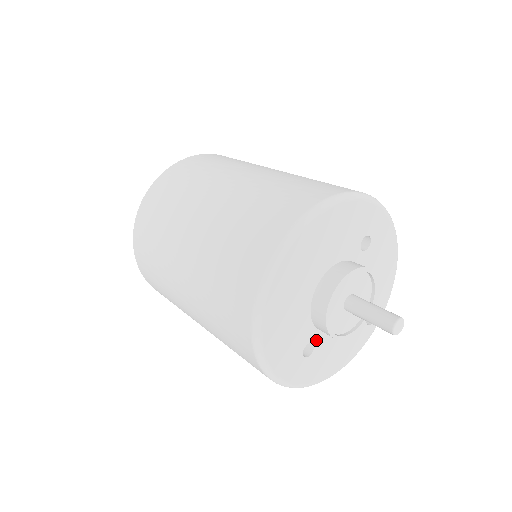
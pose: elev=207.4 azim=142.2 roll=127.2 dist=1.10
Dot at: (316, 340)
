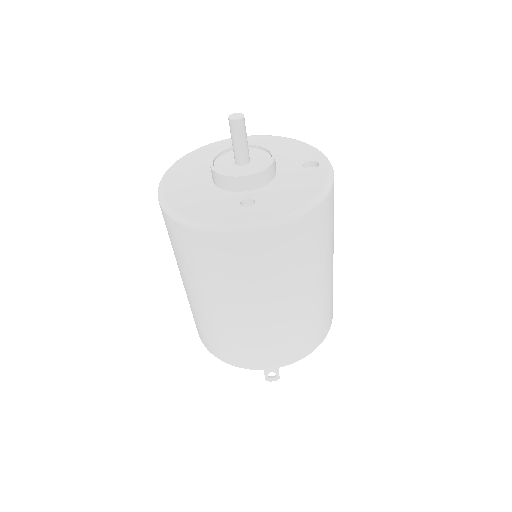
Dot at: (250, 196)
